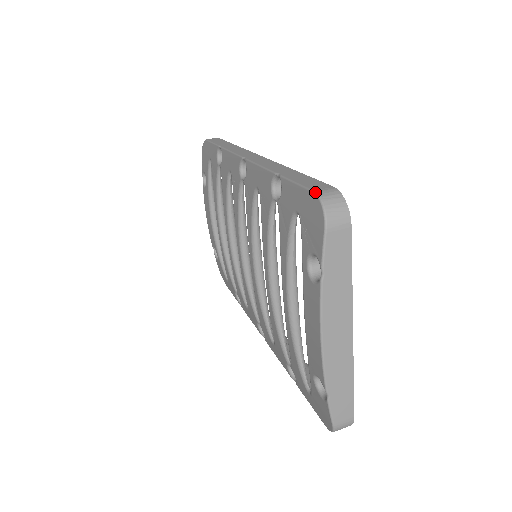
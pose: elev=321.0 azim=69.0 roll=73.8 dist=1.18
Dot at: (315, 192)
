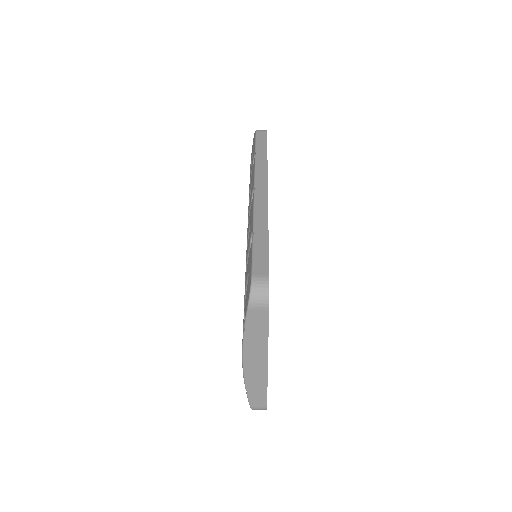
Dot at: (252, 277)
